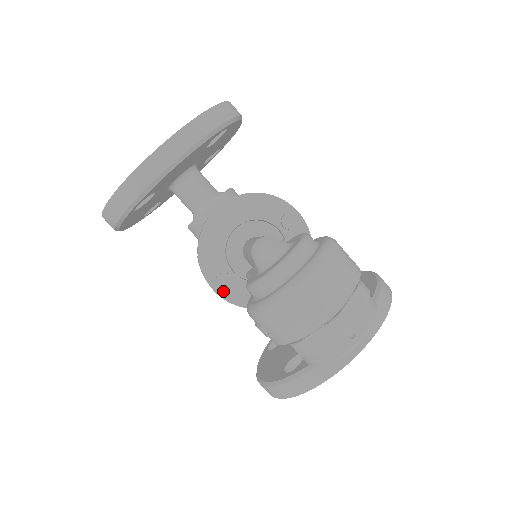
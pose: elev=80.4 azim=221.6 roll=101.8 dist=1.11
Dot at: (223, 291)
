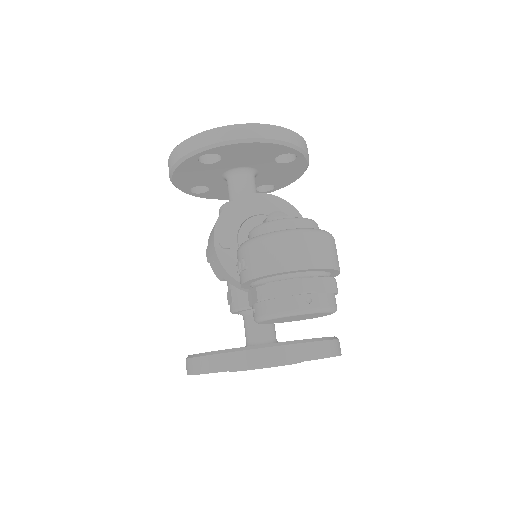
Dot at: (220, 248)
